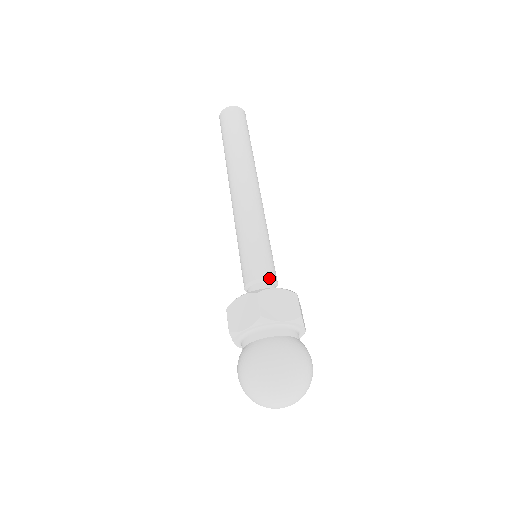
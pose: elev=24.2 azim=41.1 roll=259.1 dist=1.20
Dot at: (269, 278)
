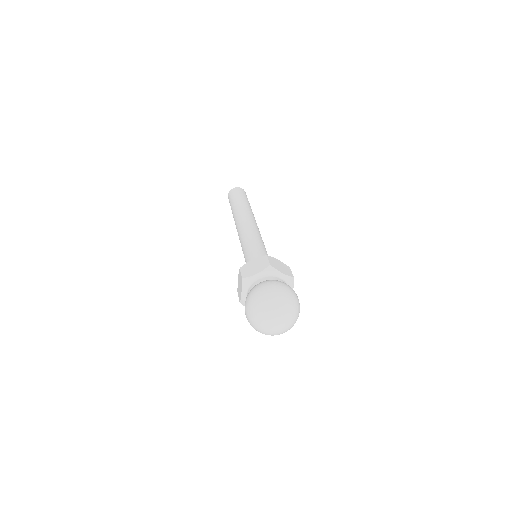
Dot at: occluded
